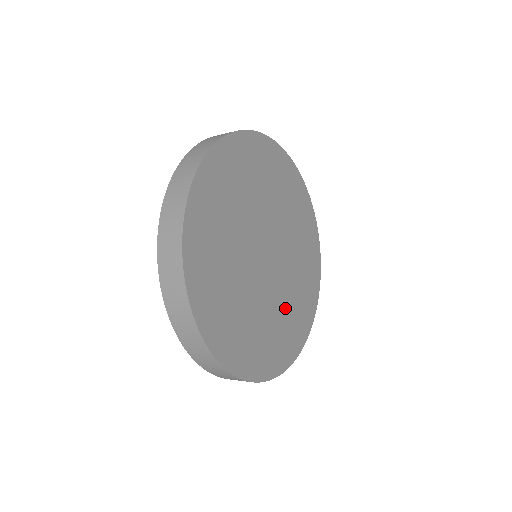
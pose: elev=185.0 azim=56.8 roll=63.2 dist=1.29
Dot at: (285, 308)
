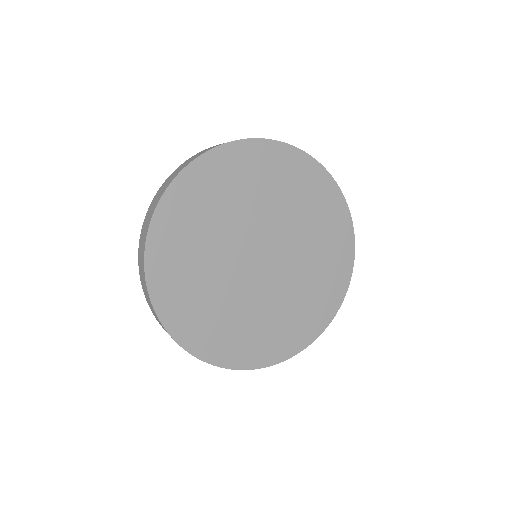
Dot at: (304, 285)
